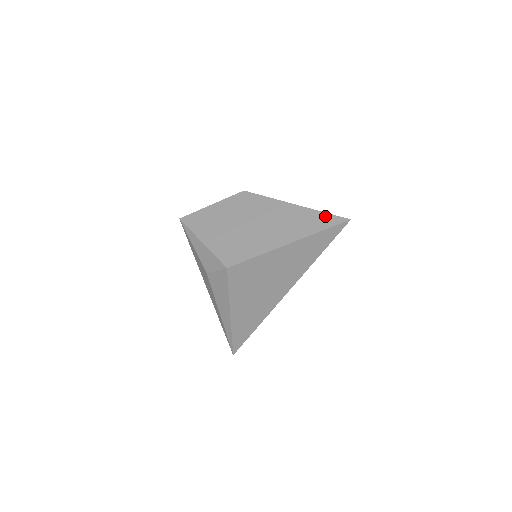
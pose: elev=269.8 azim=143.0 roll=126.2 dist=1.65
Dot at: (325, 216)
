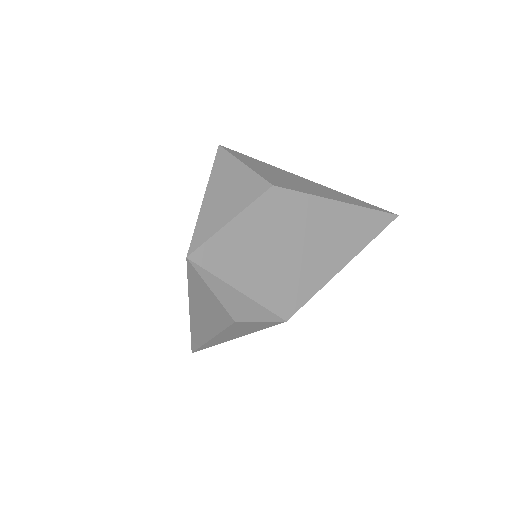
Dot at: (376, 215)
